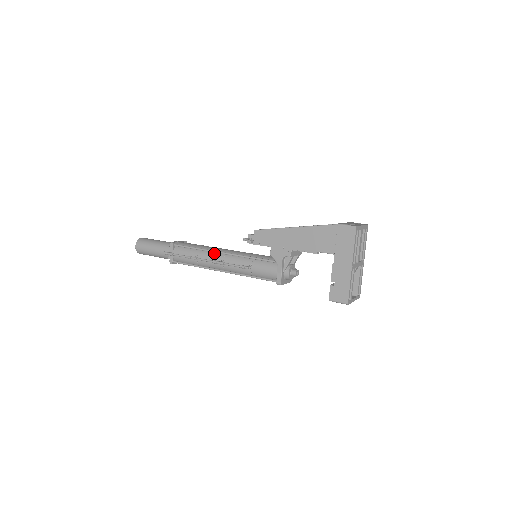
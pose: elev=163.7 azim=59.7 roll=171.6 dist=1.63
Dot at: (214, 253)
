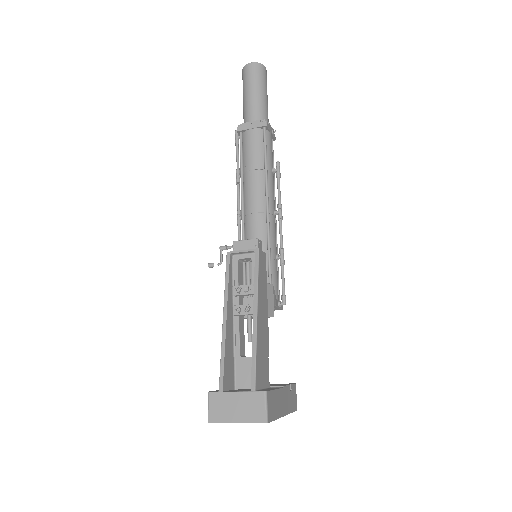
Dot at: (243, 199)
